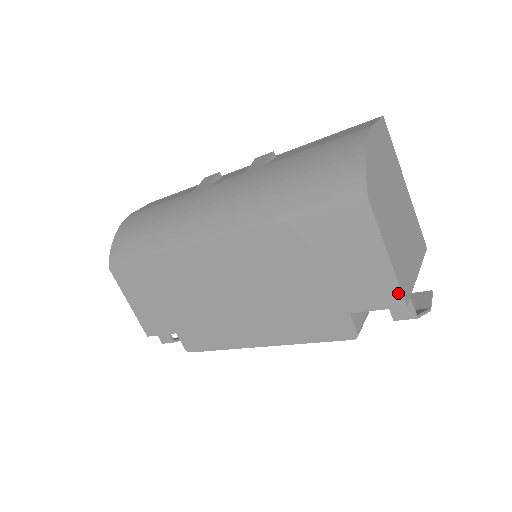
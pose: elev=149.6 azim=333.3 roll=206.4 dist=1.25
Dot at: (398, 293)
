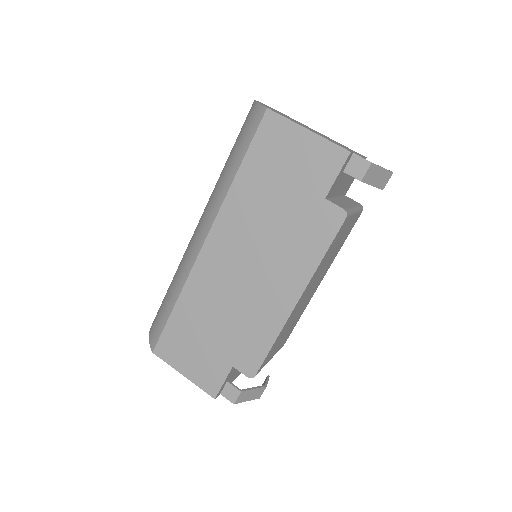
Dot at: (337, 148)
